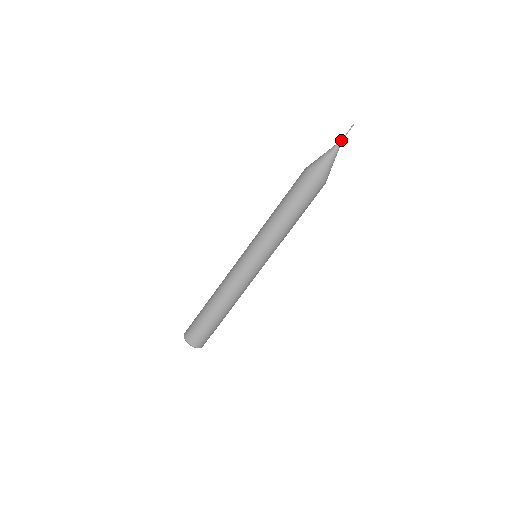
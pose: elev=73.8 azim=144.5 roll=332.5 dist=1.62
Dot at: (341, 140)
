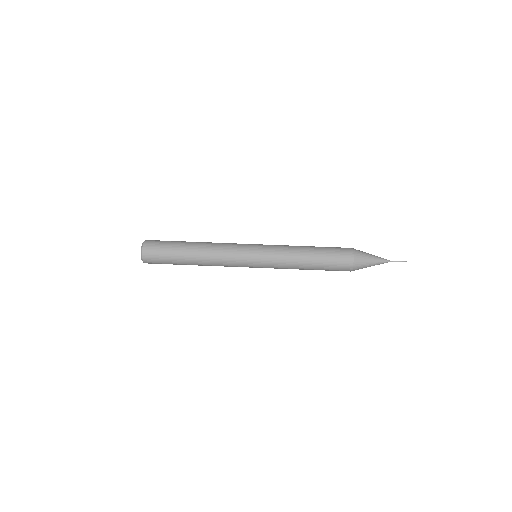
Dot at: (391, 261)
